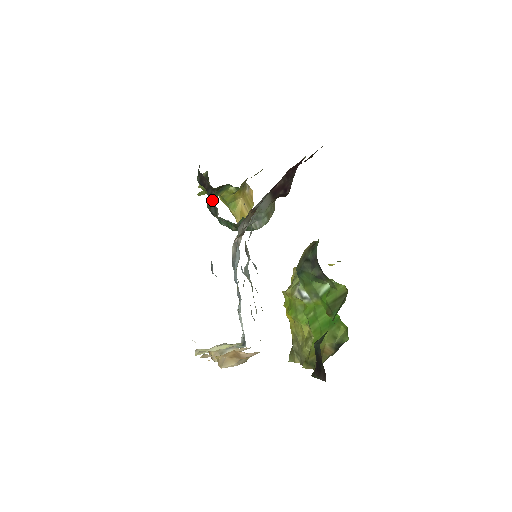
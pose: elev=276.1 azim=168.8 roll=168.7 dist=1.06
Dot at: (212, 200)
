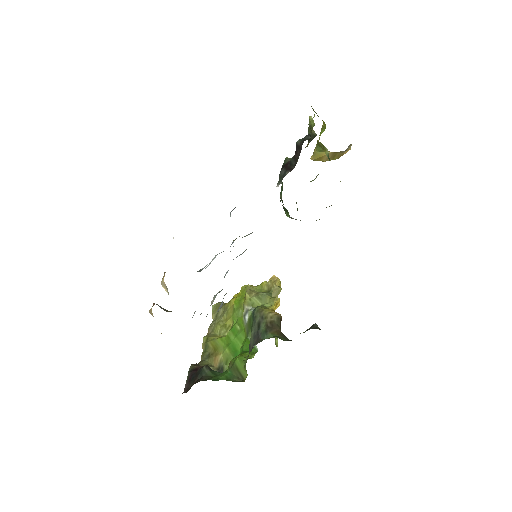
Dot at: (288, 169)
